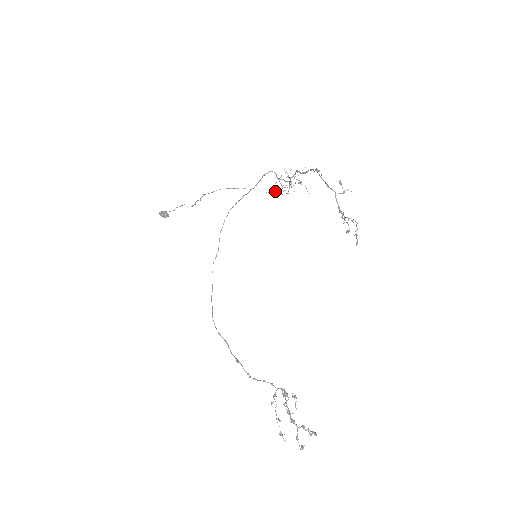
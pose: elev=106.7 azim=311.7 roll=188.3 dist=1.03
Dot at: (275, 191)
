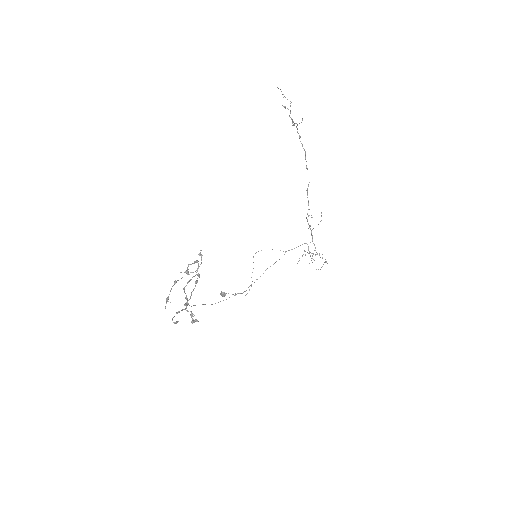
Dot at: (302, 255)
